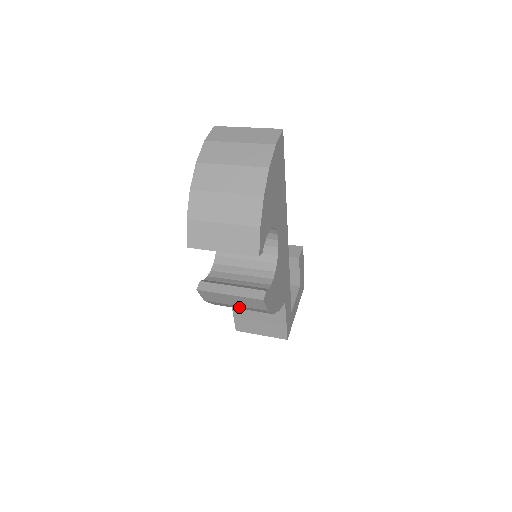
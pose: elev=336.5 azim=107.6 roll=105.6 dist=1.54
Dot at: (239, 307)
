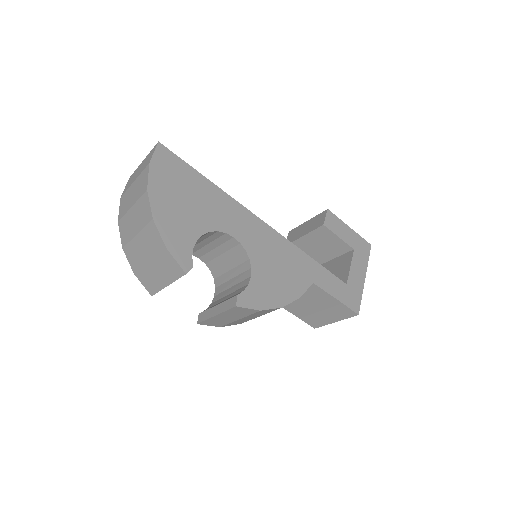
Dot at: (250, 317)
